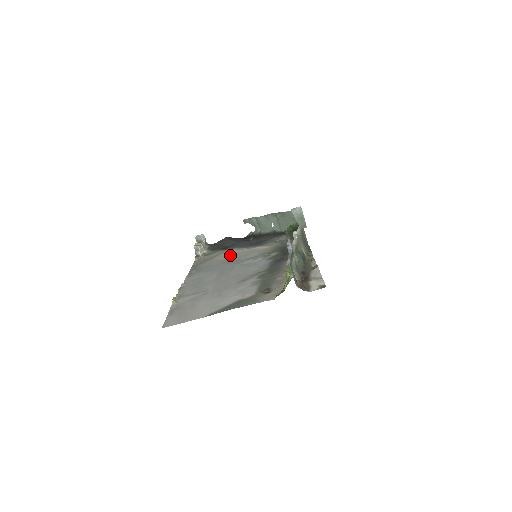
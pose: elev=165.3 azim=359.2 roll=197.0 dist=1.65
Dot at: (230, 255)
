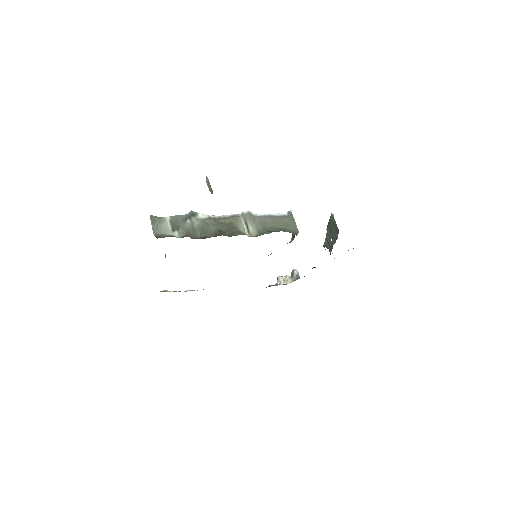
Dot at: occluded
